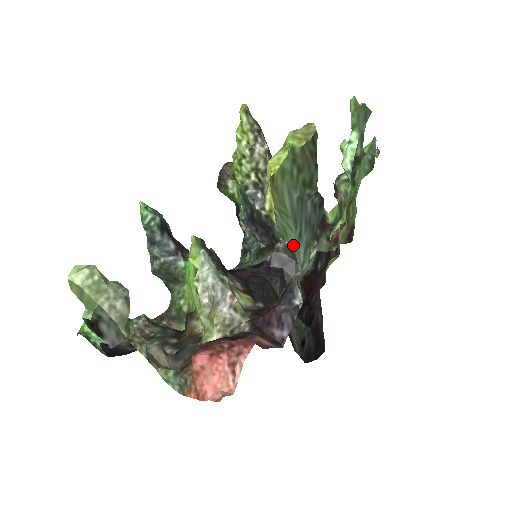
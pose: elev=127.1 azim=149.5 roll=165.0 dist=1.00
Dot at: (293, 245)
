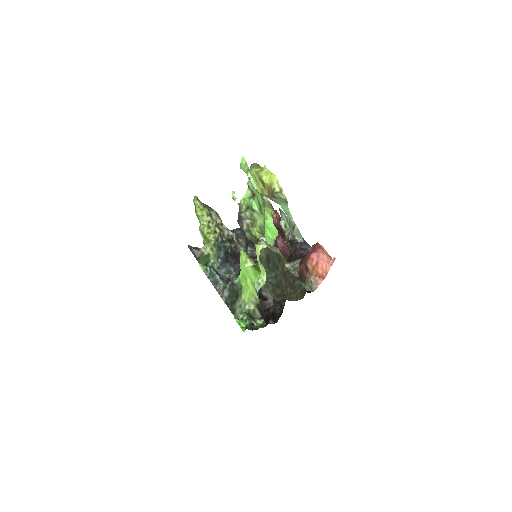
Dot at: occluded
